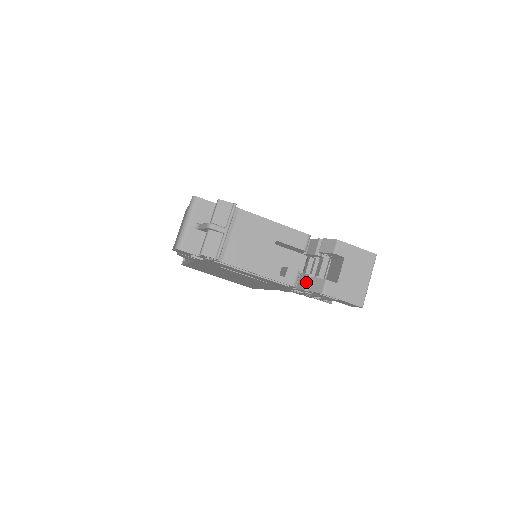
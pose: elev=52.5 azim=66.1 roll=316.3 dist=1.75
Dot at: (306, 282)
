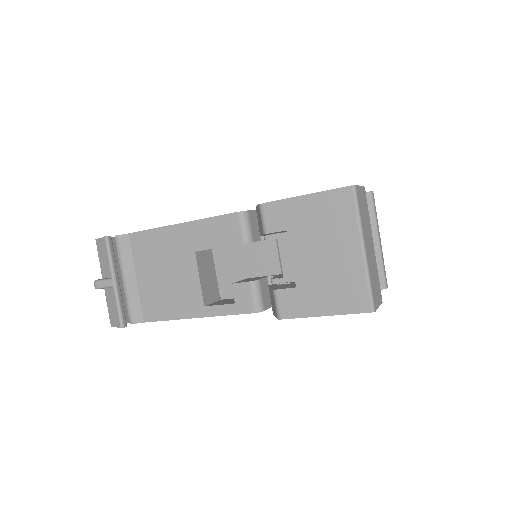
Dot at: occluded
